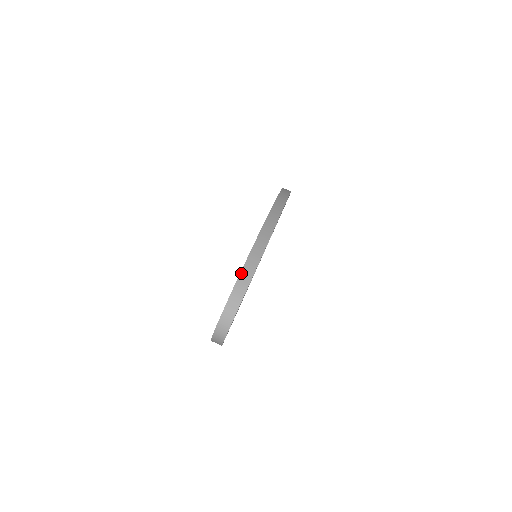
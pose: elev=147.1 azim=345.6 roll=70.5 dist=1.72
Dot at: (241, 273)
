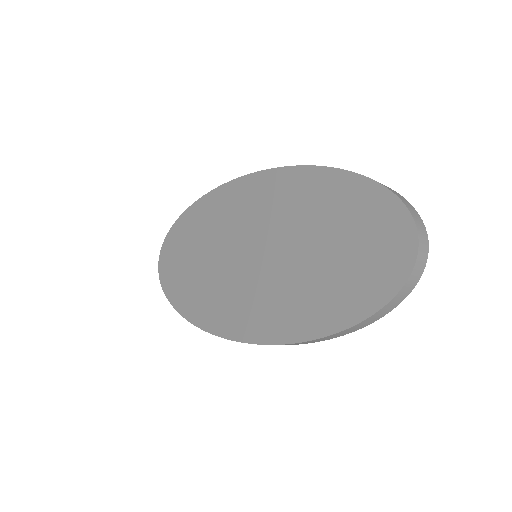
Dot at: (365, 176)
